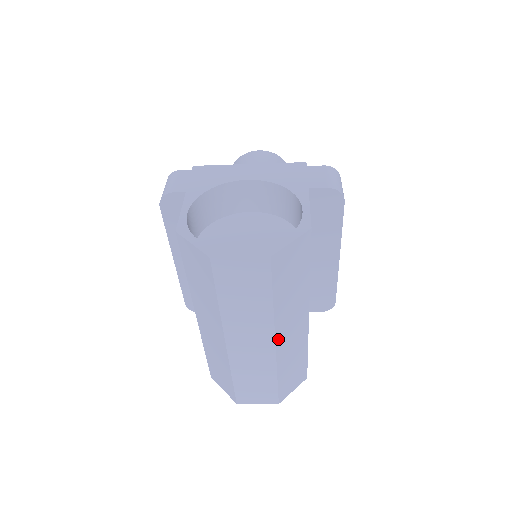
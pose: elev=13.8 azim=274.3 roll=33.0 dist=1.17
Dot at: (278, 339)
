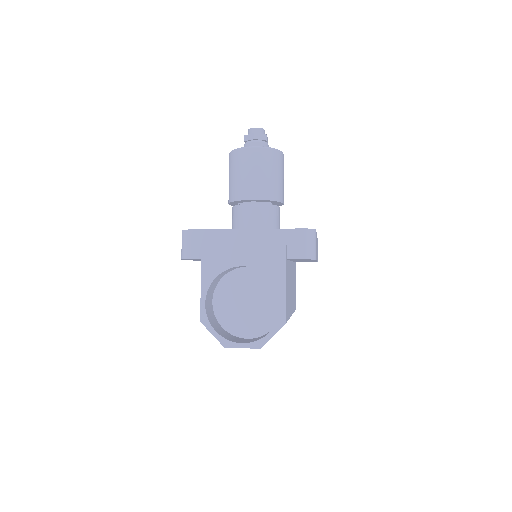
Dot at: occluded
